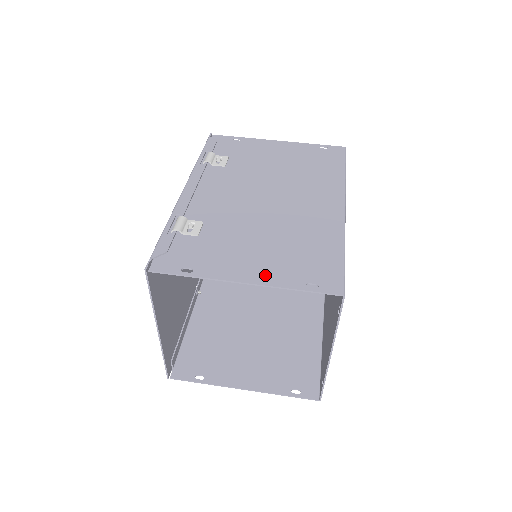
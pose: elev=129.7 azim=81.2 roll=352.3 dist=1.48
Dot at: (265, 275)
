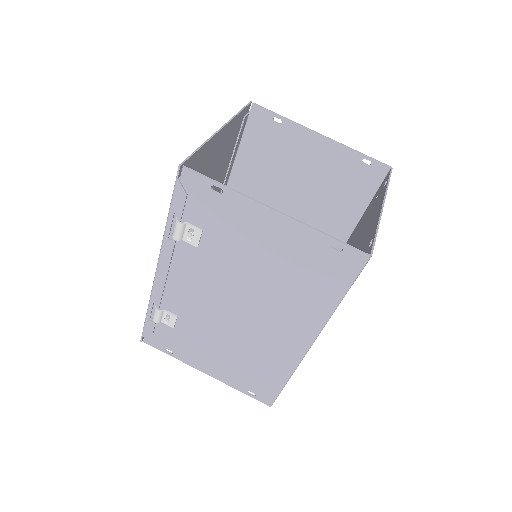
Dot at: (221, 375)
